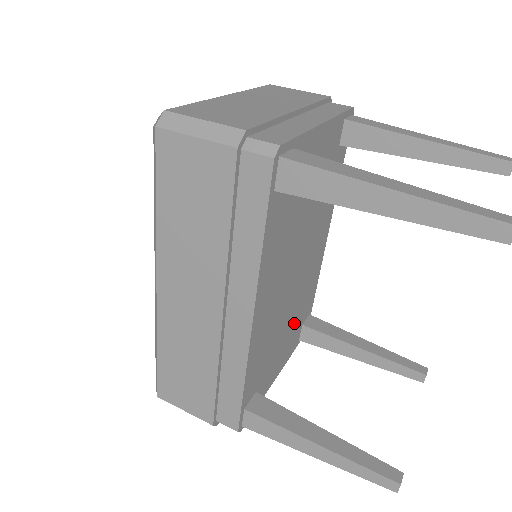
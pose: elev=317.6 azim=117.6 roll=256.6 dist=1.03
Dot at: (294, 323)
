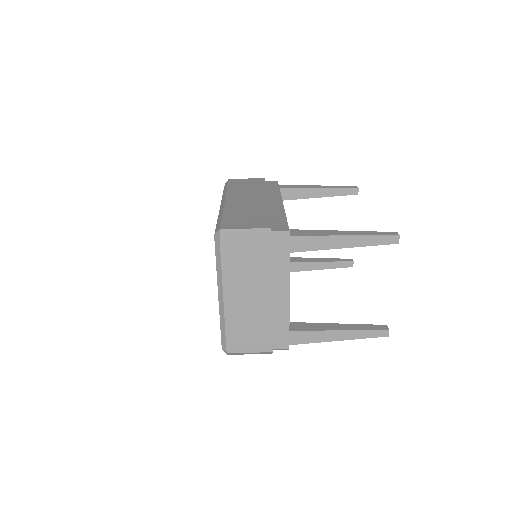
Dot at: occluded
